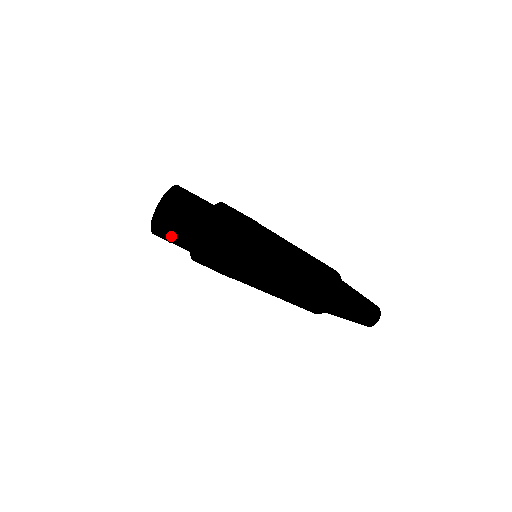
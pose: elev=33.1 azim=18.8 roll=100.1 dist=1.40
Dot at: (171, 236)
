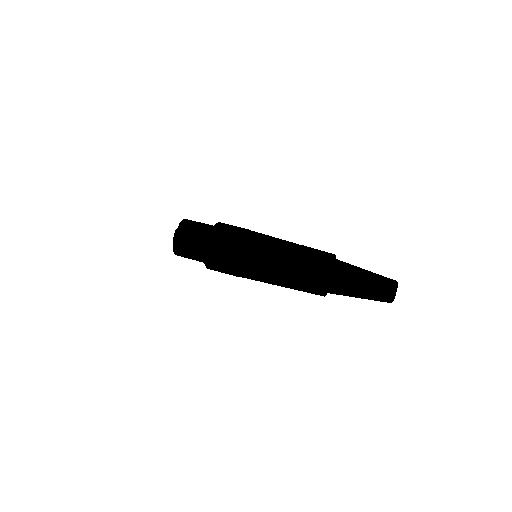
Dot at: (182, 248)
